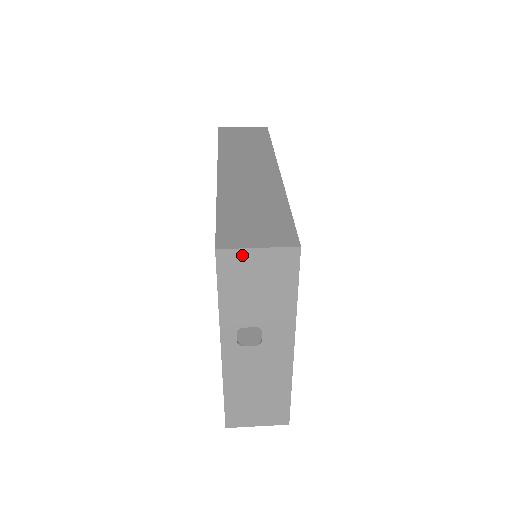
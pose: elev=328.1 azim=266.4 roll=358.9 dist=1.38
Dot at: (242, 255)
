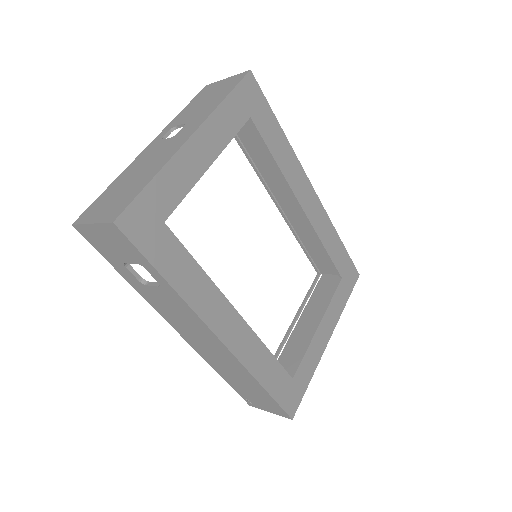
Dot at: (216, 84)
